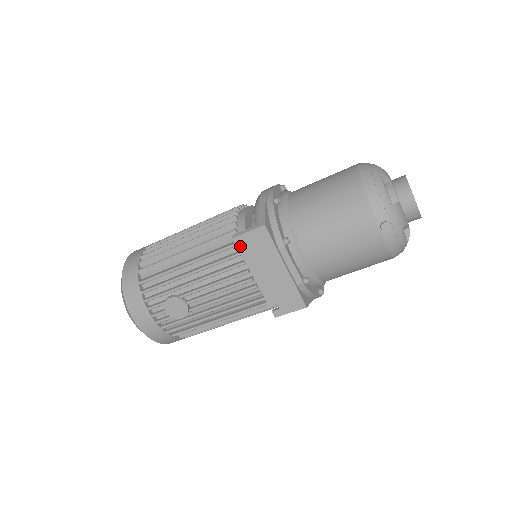
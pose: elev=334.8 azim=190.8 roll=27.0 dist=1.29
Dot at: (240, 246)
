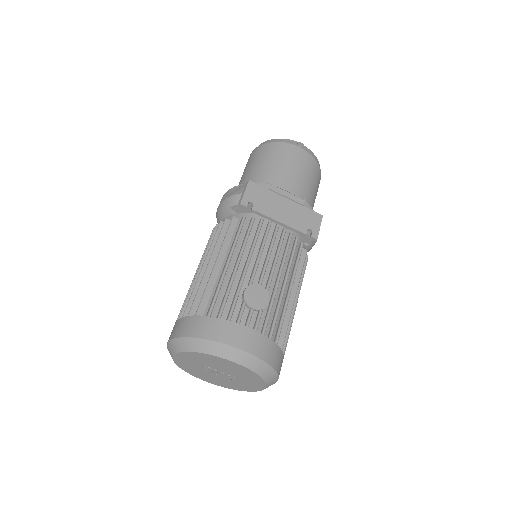
Dot at: (247, 219)
